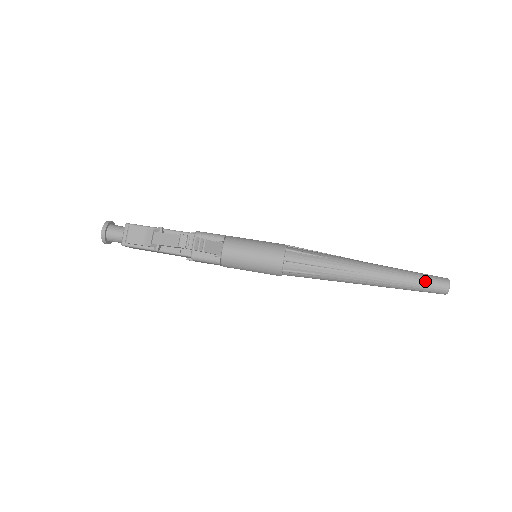
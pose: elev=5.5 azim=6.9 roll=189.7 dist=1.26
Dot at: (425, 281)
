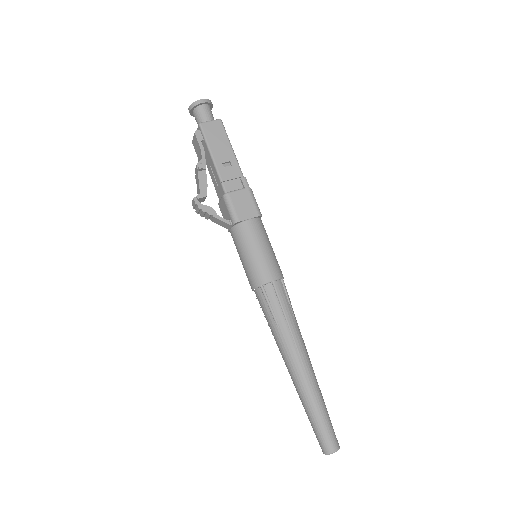
Dot at: (314, 429)
